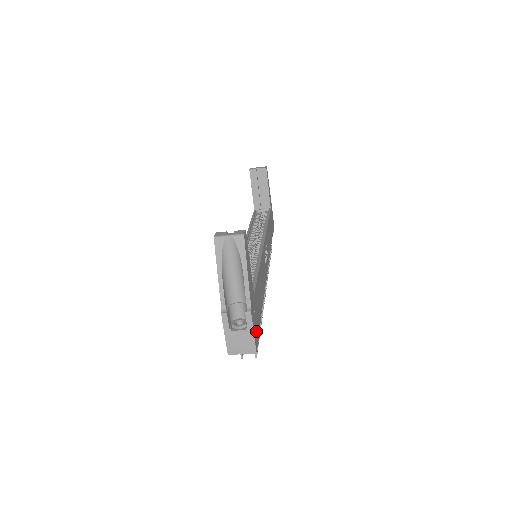
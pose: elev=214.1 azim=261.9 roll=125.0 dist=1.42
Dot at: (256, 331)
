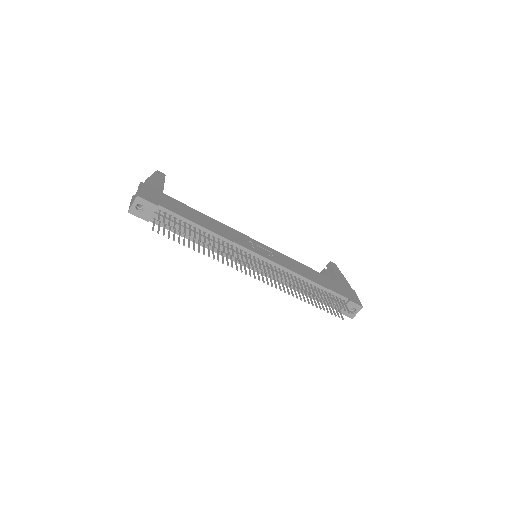
Dot at: (150, 197)
